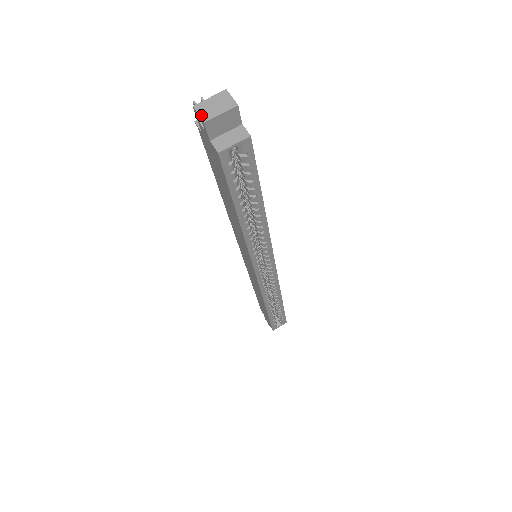
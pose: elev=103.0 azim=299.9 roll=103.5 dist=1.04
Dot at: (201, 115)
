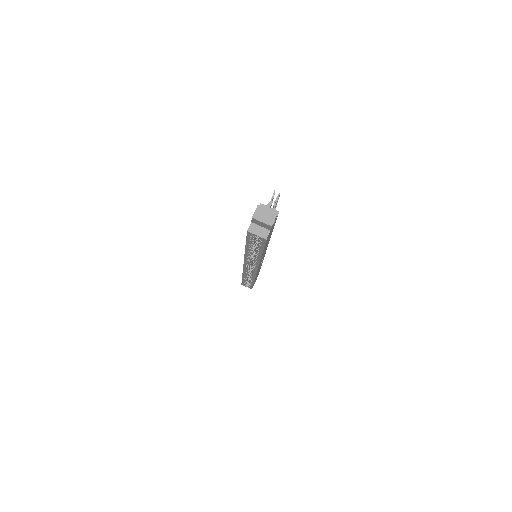
Dot at: (255, 213)
